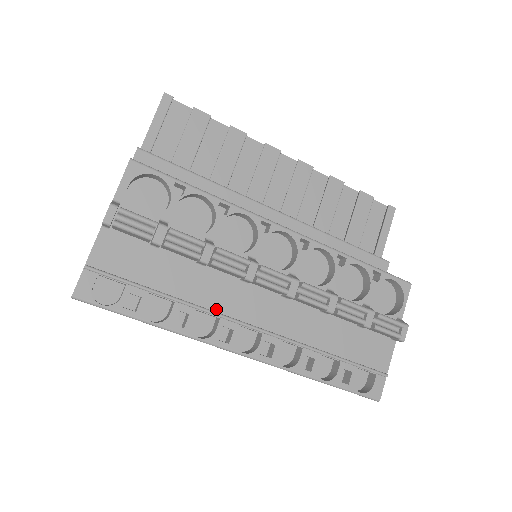
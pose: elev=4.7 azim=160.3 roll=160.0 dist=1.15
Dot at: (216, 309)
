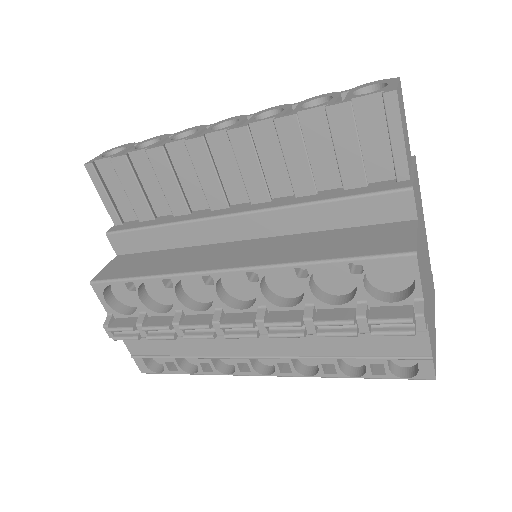
Dot at: (223, 354)
